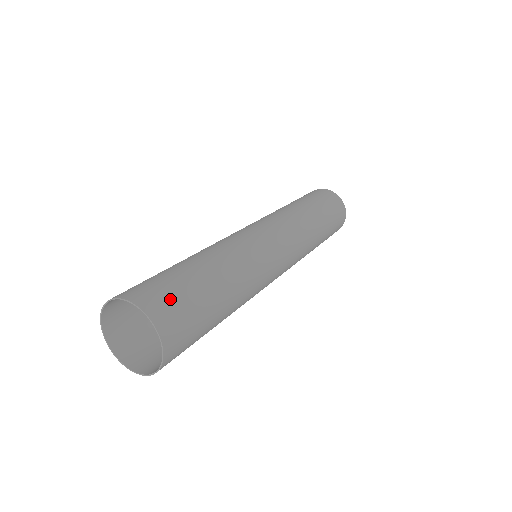
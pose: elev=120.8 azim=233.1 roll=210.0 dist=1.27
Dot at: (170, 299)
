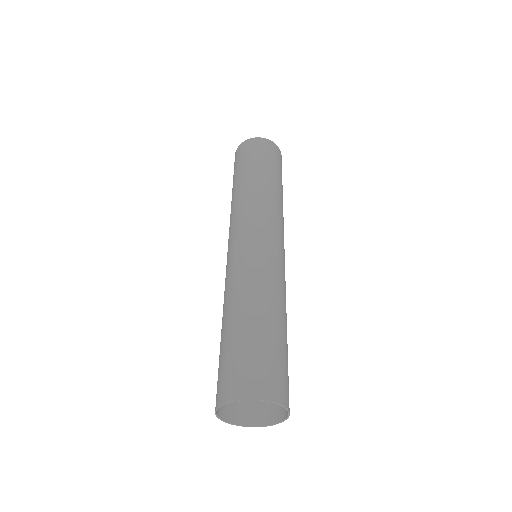
Dot at: (262, 371)
